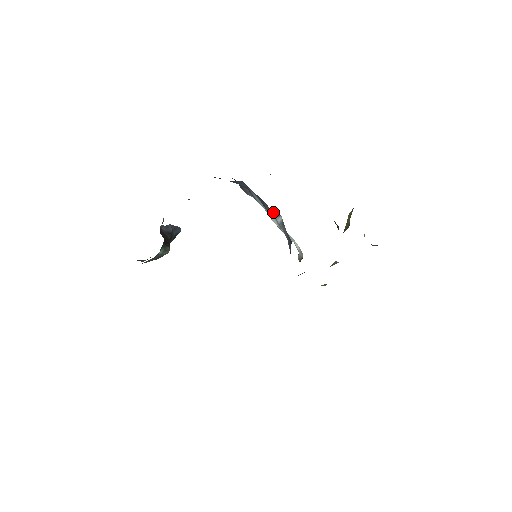
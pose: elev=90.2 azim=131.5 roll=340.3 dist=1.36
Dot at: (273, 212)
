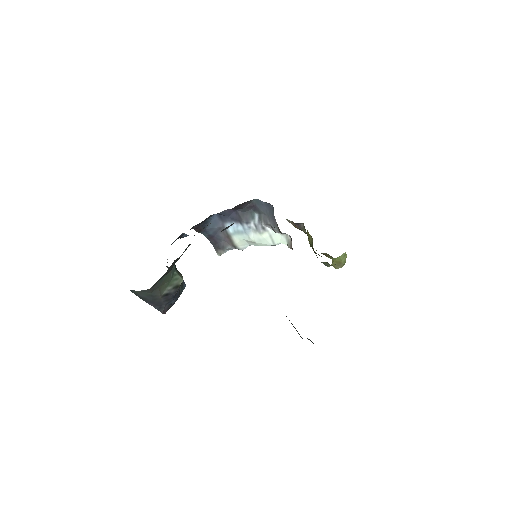
Dot at: (249, 217)
